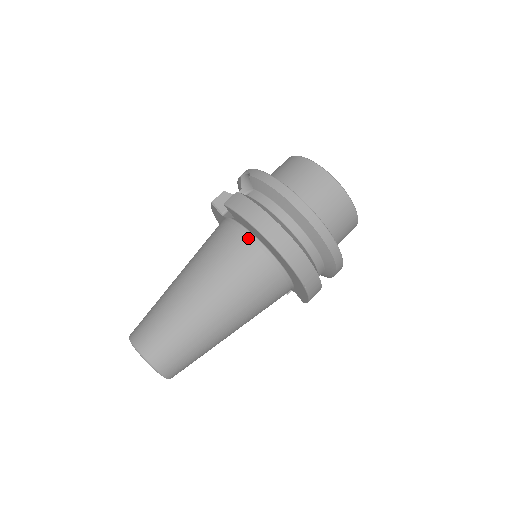
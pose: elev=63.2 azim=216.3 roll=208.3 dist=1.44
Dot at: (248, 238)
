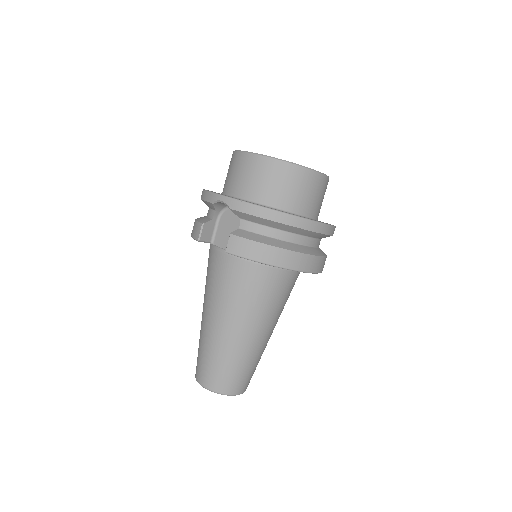
Dot at: (262, 267)
